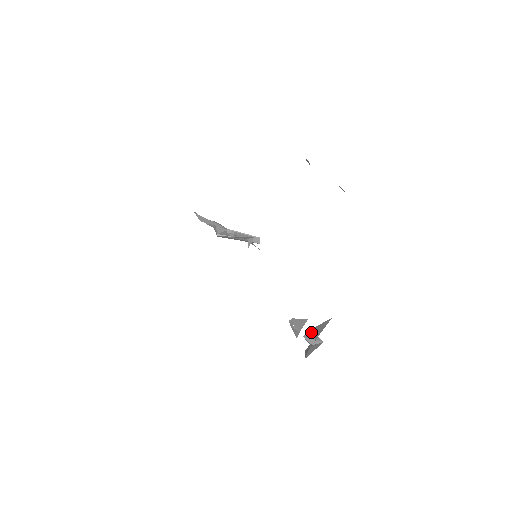
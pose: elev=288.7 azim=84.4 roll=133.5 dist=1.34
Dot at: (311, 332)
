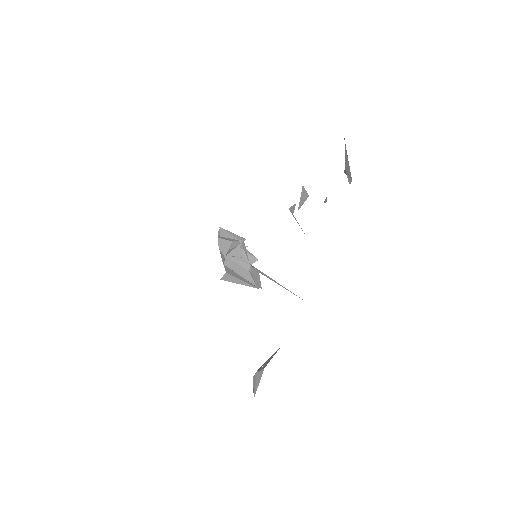
Dot at: (298, 208)
